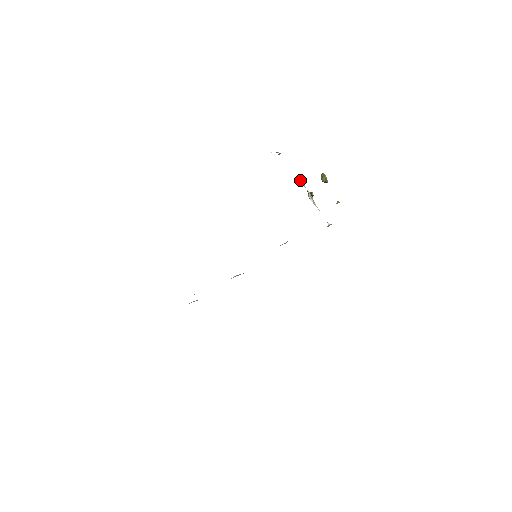
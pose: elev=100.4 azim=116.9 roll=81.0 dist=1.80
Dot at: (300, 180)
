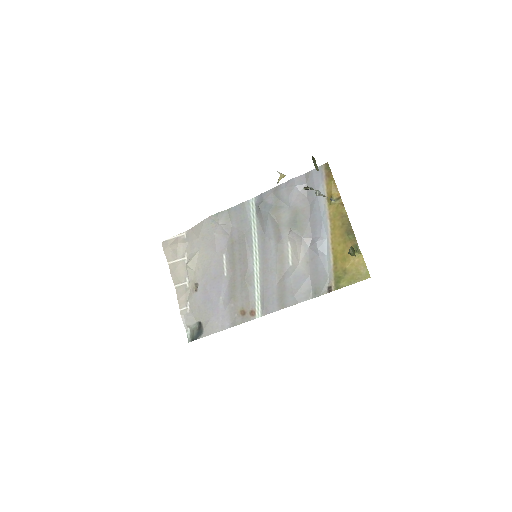
Dot at: occluded
